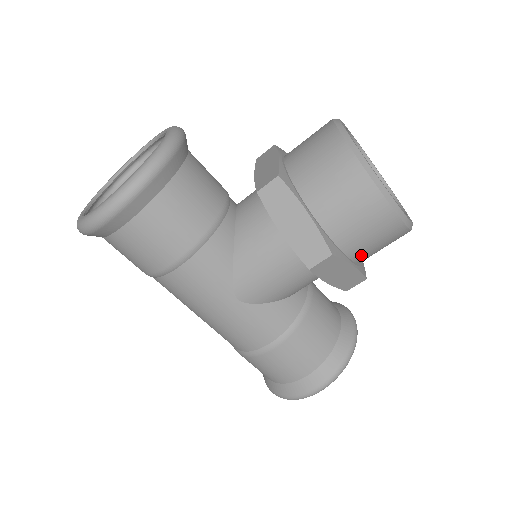
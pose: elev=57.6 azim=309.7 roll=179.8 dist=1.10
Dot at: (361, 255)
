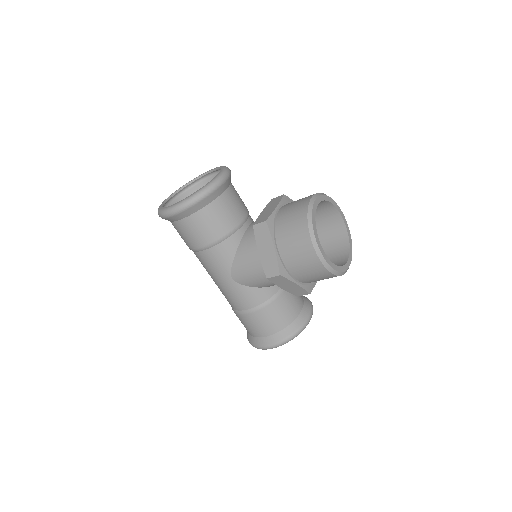
Dot at: (304, 280)
